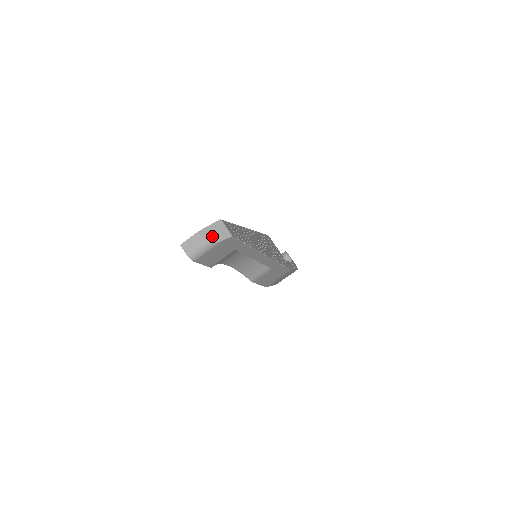
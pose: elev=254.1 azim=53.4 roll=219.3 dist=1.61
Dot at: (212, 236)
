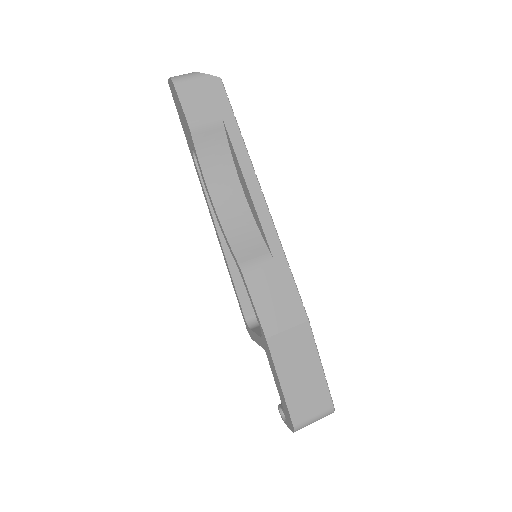
Dot at: occluded
